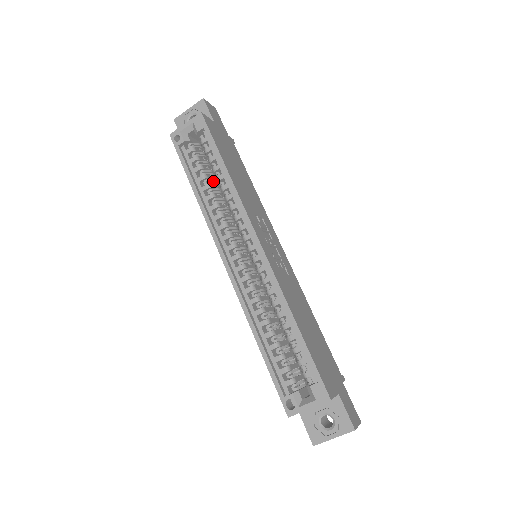
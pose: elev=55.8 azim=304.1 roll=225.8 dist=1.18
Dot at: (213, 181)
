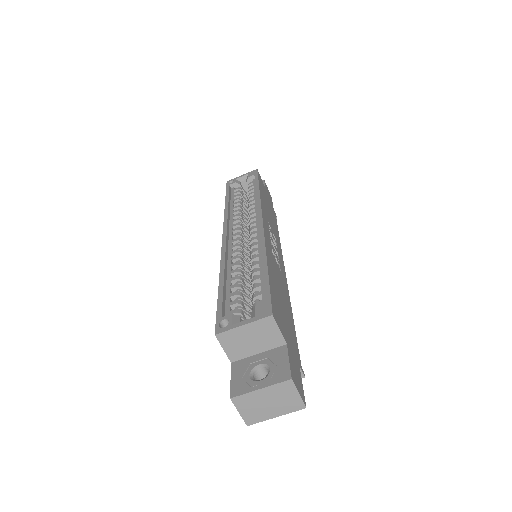
Dot at: (245, 207)
